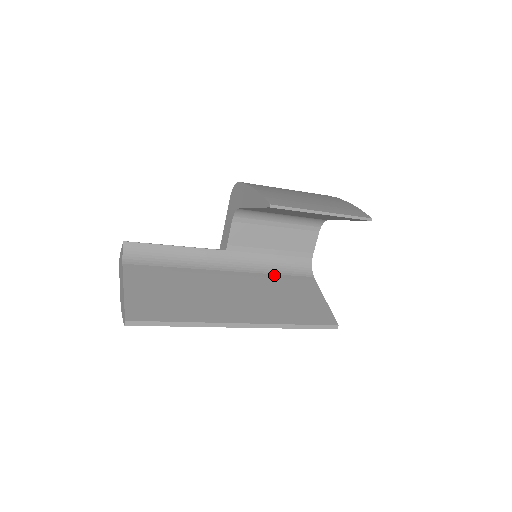
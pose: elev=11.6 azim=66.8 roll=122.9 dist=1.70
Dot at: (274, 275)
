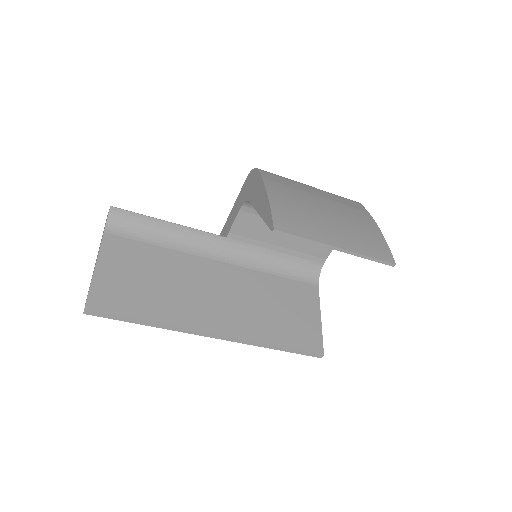
Dot at: (273, 276)
